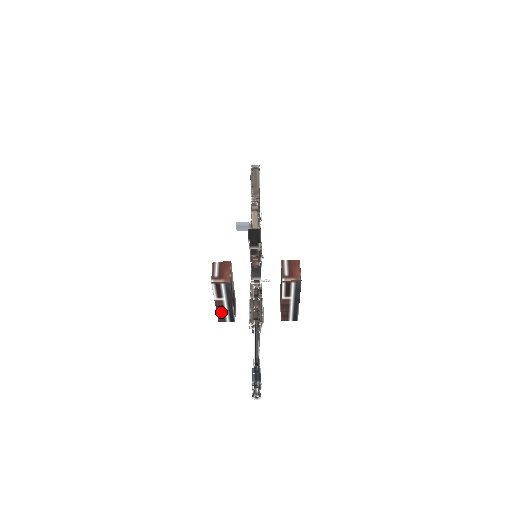
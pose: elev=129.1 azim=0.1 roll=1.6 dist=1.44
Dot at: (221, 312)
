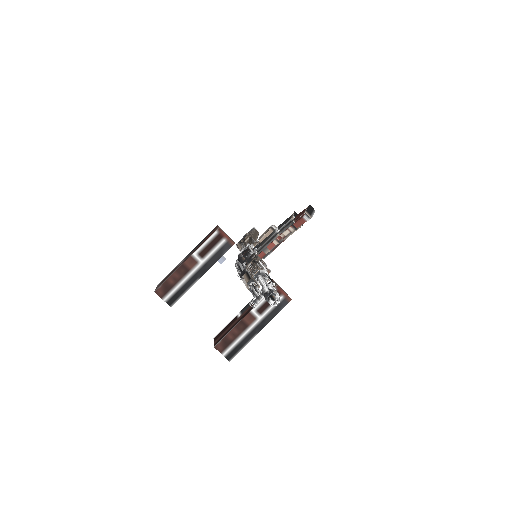
Dot at: (175, 279)
